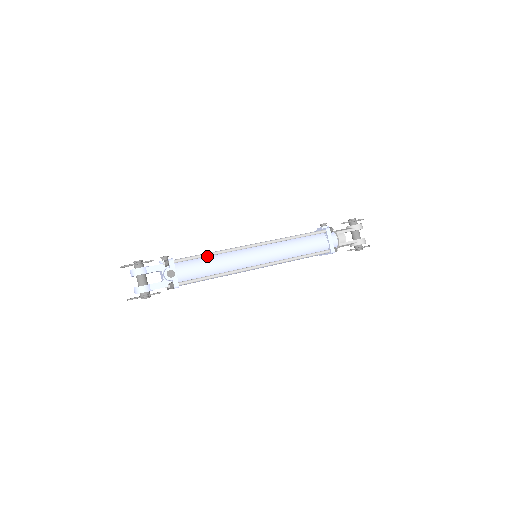
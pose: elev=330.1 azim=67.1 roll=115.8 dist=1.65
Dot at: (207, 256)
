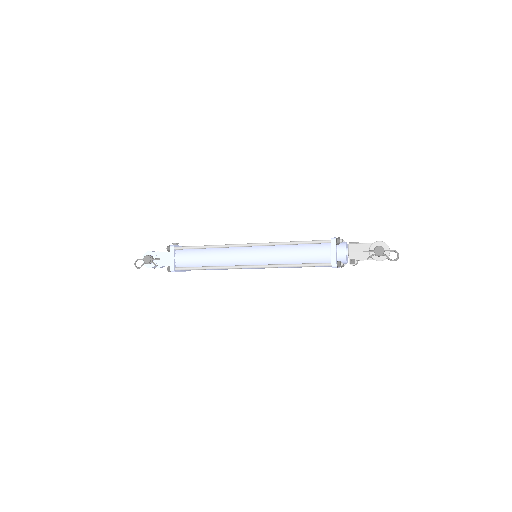
Dot at: occluded
